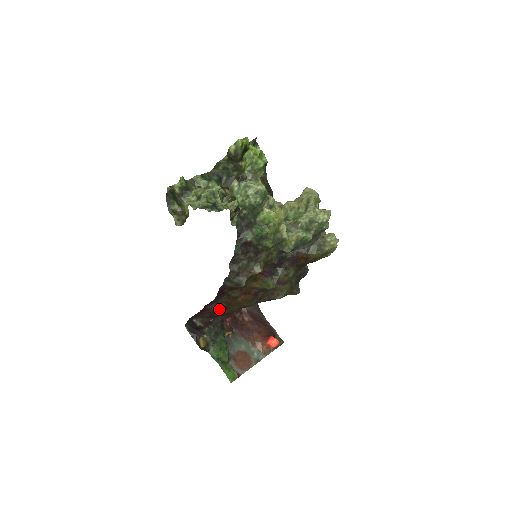
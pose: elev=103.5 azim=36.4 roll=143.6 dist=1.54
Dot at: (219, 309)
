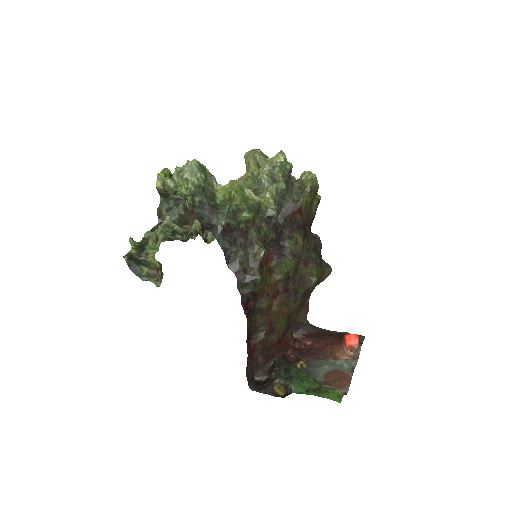
Dot at: (265, 338)
